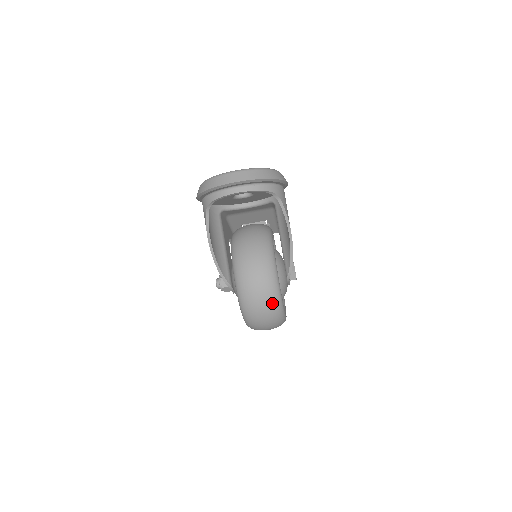
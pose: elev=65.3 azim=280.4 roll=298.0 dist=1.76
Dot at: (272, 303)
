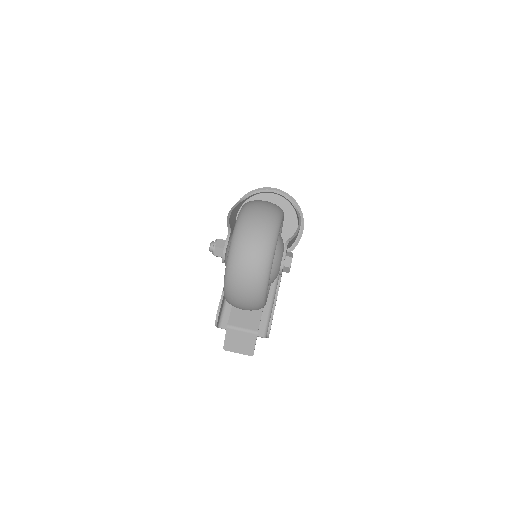
Dot at: (274, 208)
